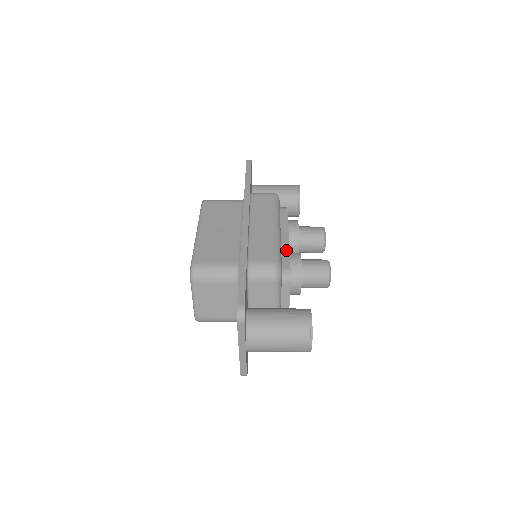
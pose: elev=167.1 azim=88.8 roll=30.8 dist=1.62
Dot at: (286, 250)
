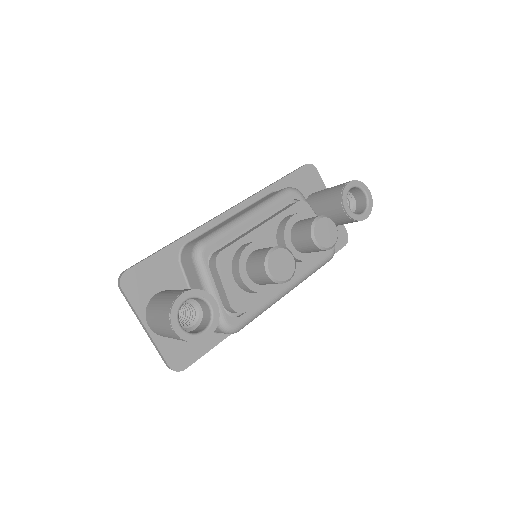
Dot at: (242, 236)
